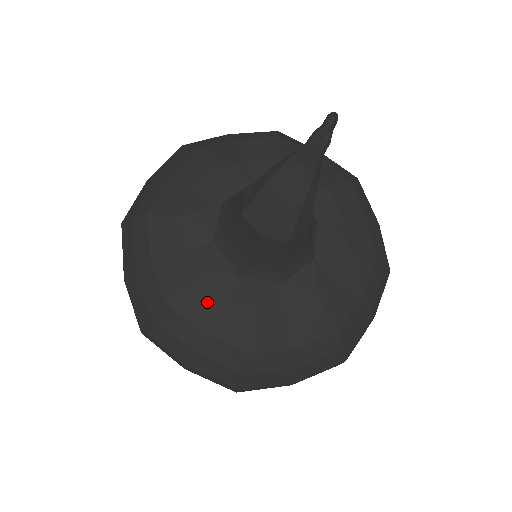
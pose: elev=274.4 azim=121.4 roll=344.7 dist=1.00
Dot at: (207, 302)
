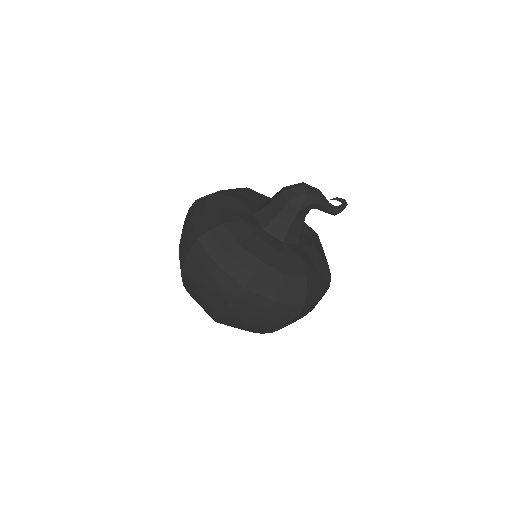
Dot at: (233, 205)
